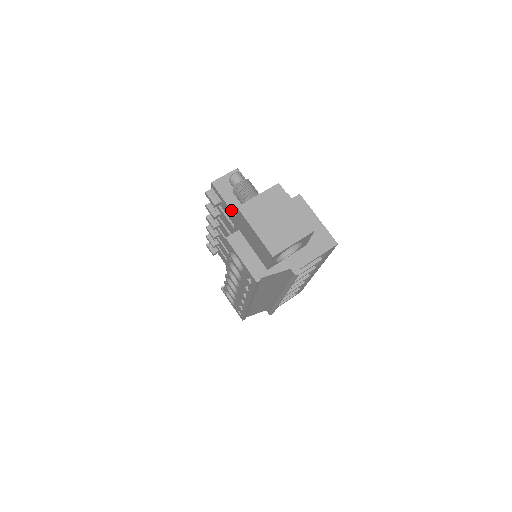
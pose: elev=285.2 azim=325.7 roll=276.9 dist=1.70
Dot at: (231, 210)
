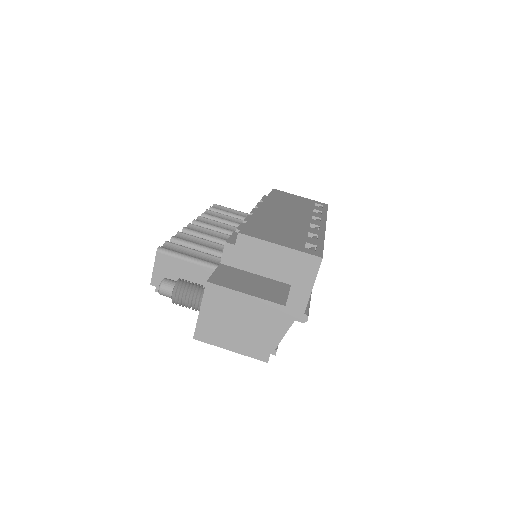
Dot at: occluded
